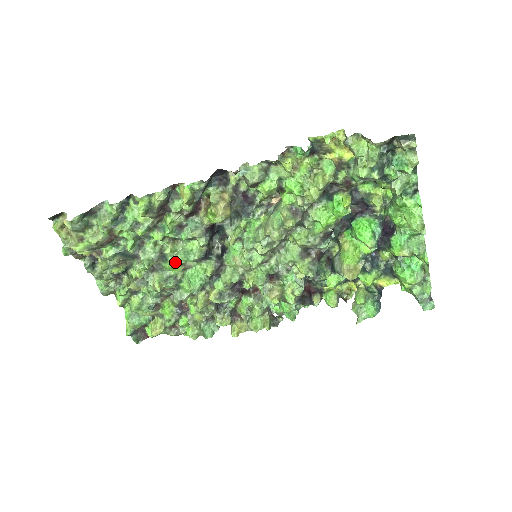
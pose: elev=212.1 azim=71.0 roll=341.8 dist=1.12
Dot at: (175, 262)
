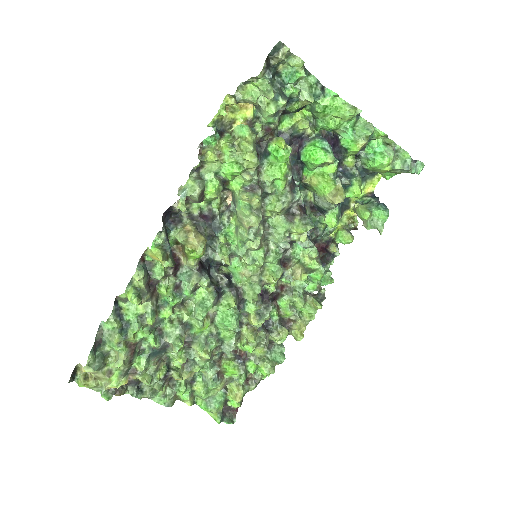
Dot at: (199, 320)
